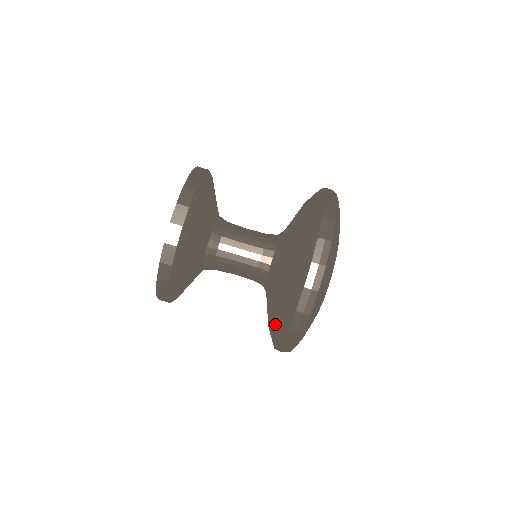
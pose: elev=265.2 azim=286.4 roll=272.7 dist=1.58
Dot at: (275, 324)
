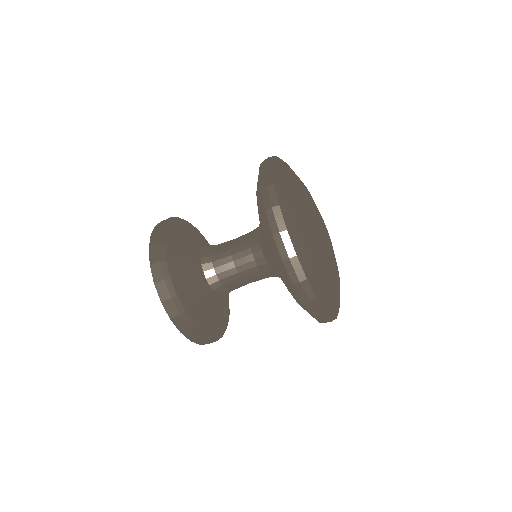
Dot at: occluded
